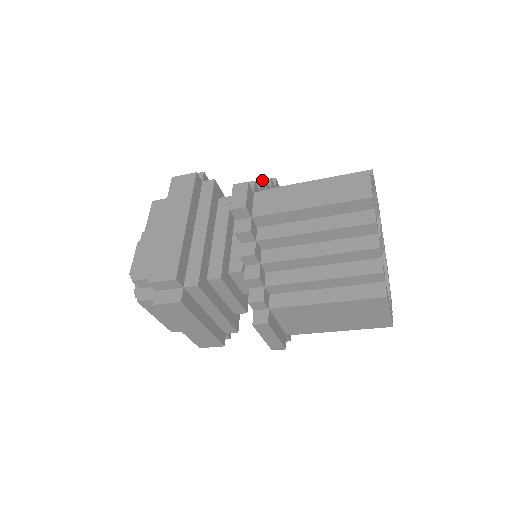
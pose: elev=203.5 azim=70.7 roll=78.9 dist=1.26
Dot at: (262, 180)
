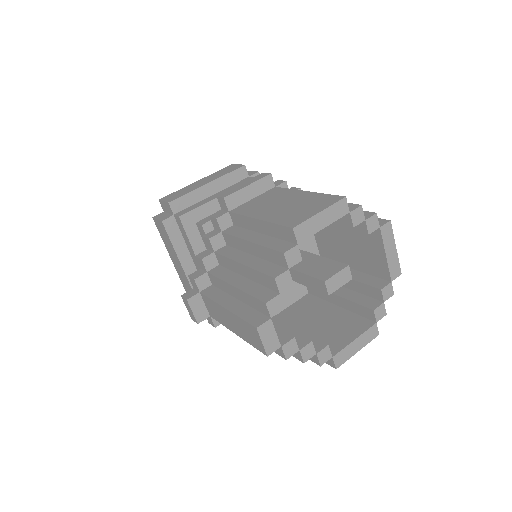
Dot at: (207, 239)
